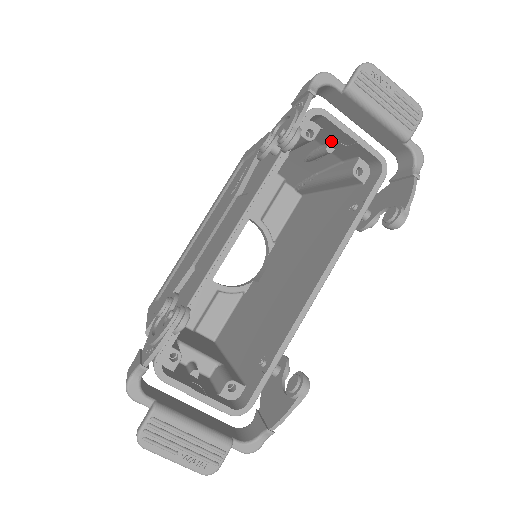
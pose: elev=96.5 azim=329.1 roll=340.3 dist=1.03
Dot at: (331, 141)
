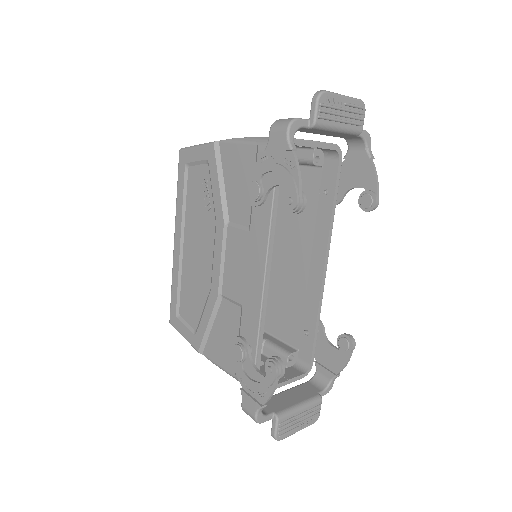
Dot at: occluded
